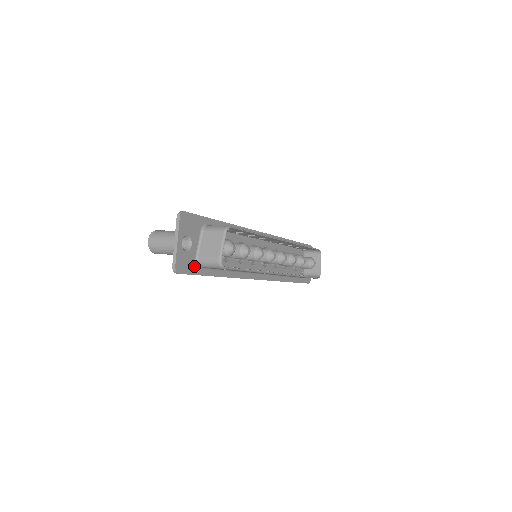
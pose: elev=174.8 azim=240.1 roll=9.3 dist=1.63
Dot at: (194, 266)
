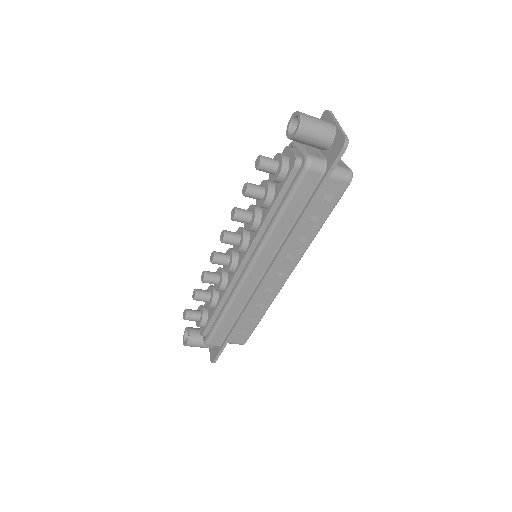
Dot at: occluded
